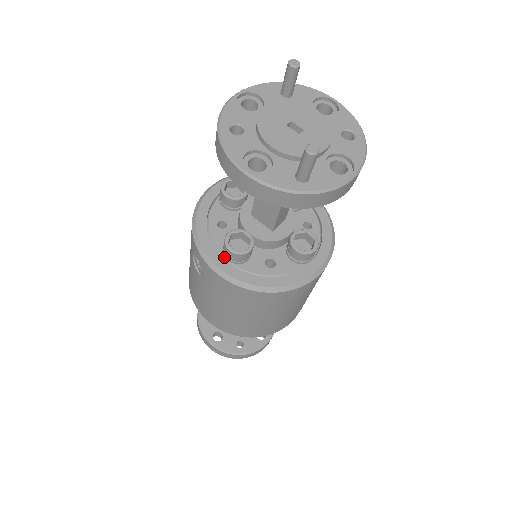
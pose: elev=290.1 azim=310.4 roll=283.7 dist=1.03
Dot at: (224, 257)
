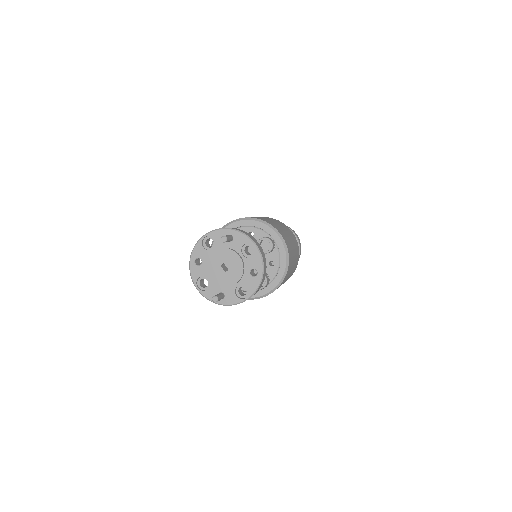
Dot at: occluded
